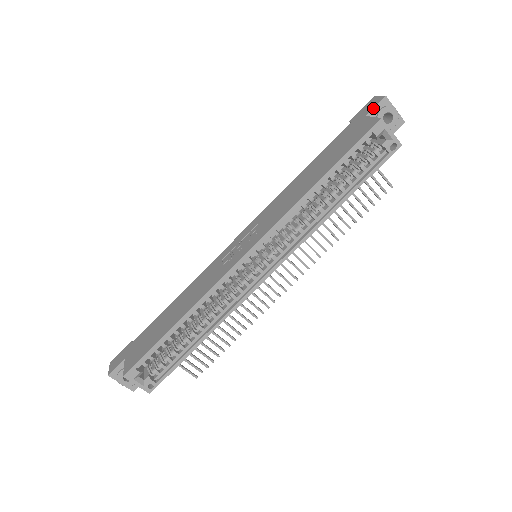
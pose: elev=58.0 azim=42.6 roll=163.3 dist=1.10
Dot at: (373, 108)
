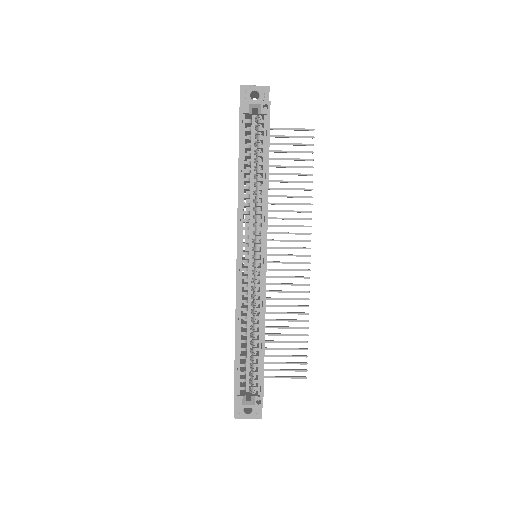
Dot at: occluded
